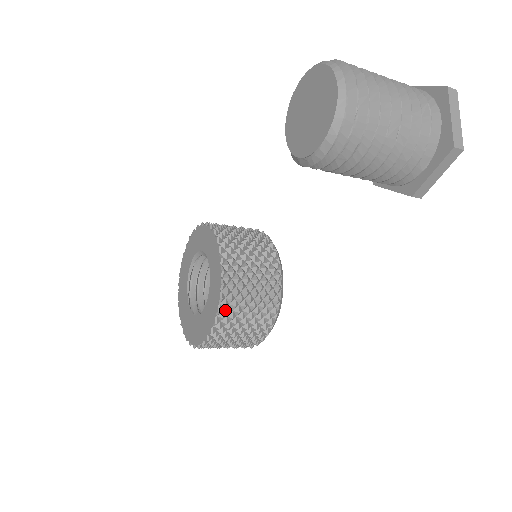
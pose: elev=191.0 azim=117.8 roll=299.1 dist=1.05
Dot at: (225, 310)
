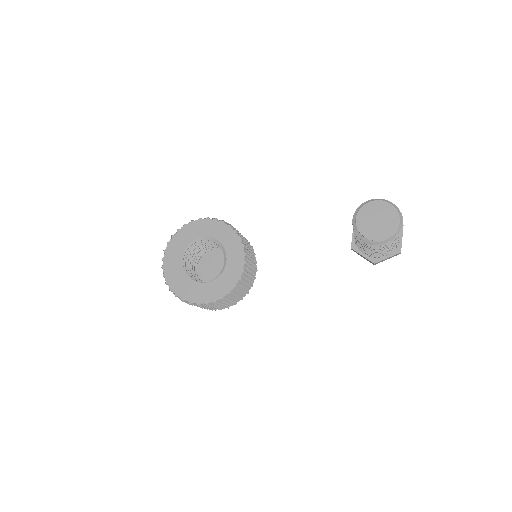
Dot at: (237, 286)
